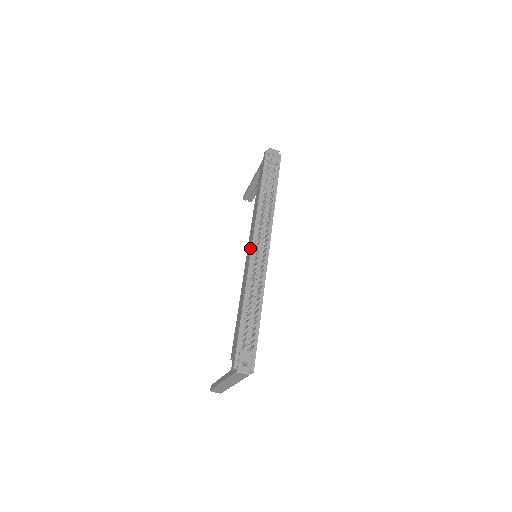
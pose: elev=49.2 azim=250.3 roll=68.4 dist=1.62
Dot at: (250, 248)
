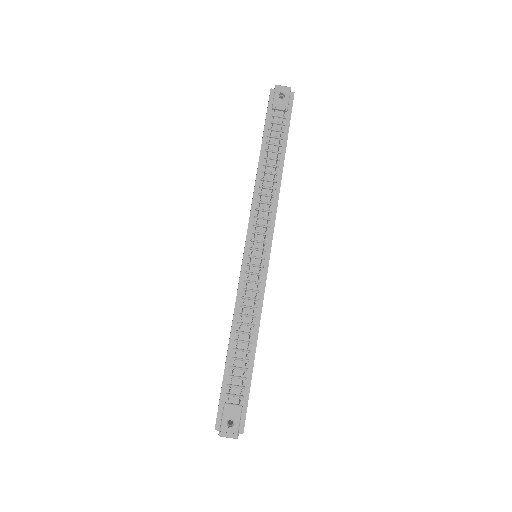
Dot at: occluded
